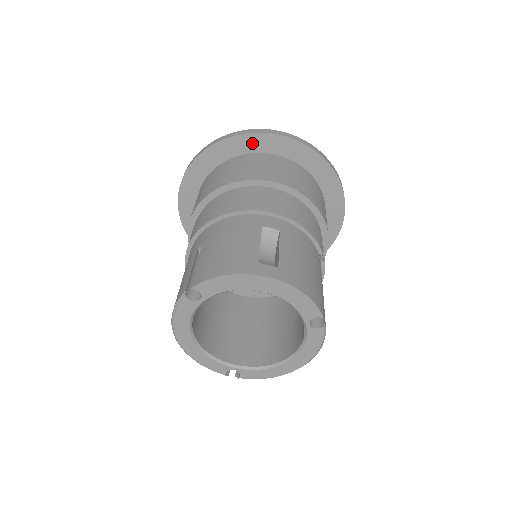
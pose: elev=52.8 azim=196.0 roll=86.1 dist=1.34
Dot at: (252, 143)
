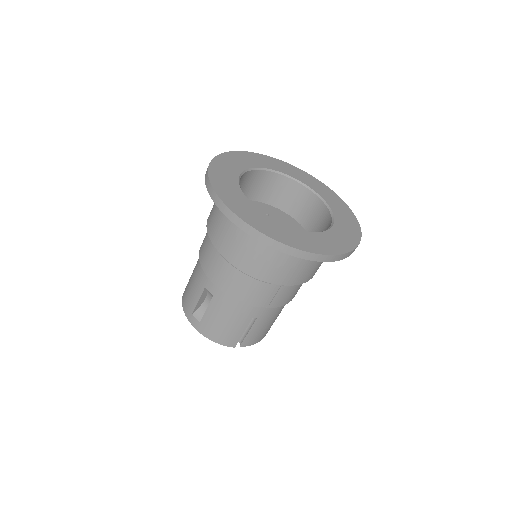
Dot at: occluded
